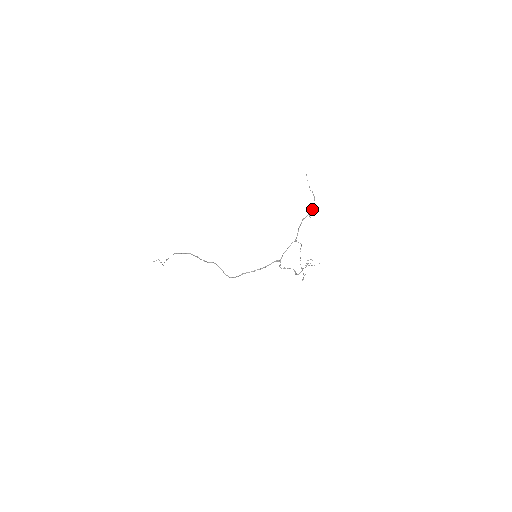
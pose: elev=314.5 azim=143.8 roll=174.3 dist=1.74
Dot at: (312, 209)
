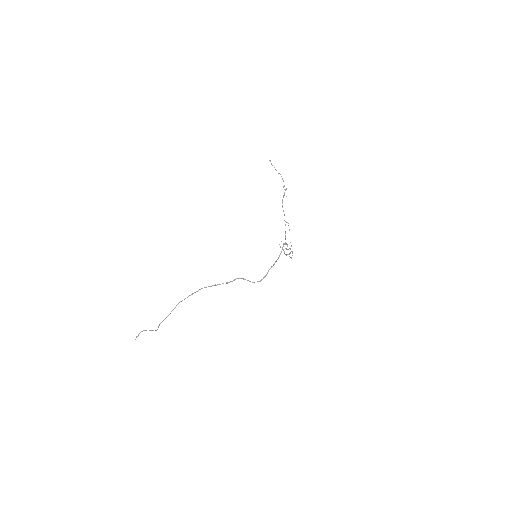
Dot at: (284, 189)
